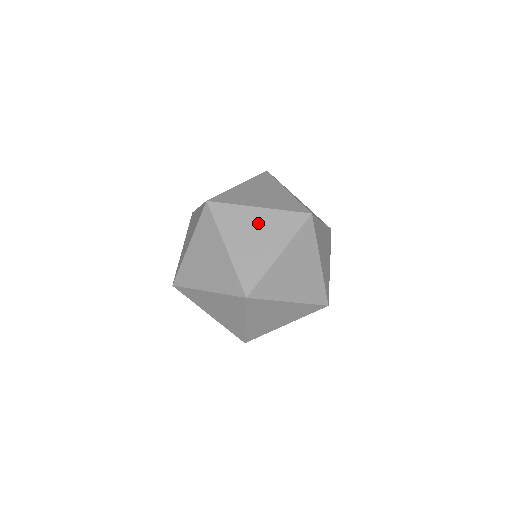
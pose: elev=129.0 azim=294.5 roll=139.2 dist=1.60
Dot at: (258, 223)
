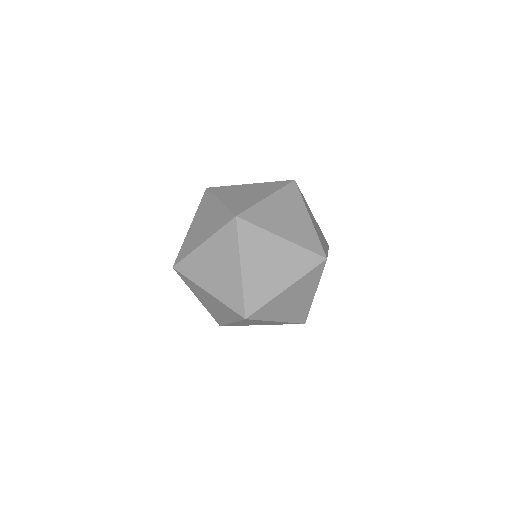
Dot at: (279, 207)
